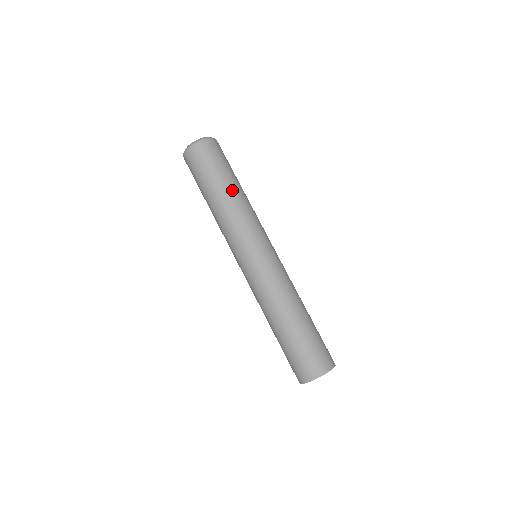
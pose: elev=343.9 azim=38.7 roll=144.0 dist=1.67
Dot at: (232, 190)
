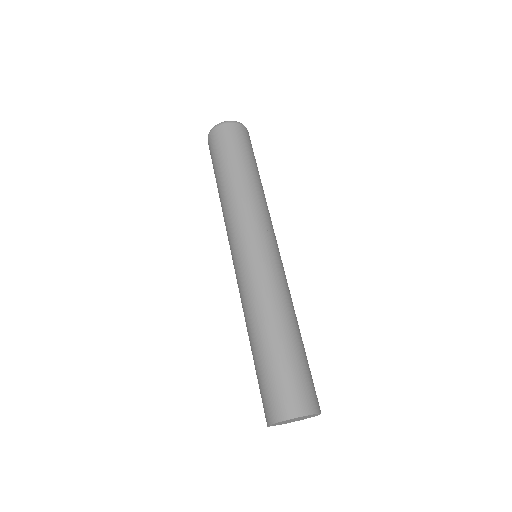
Dot at: occluded
